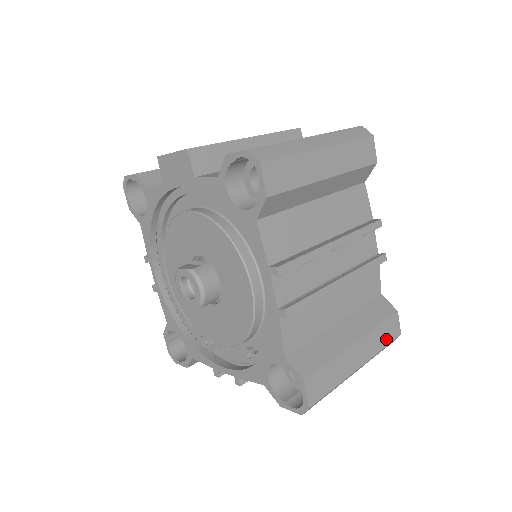
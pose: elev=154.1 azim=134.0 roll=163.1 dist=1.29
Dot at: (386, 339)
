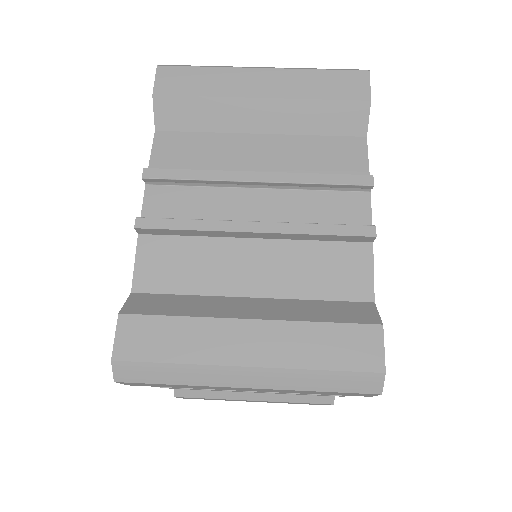
Dot at: (335, 357)
